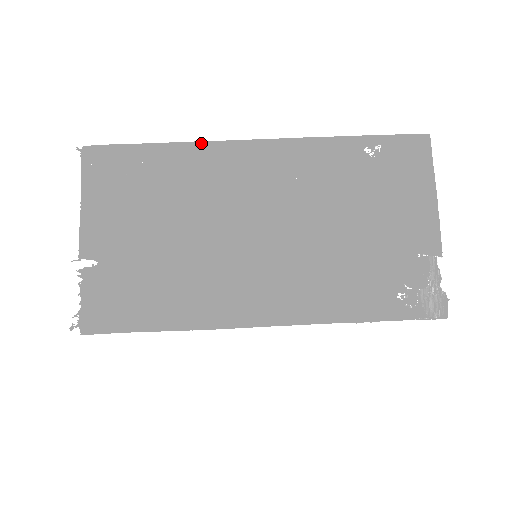
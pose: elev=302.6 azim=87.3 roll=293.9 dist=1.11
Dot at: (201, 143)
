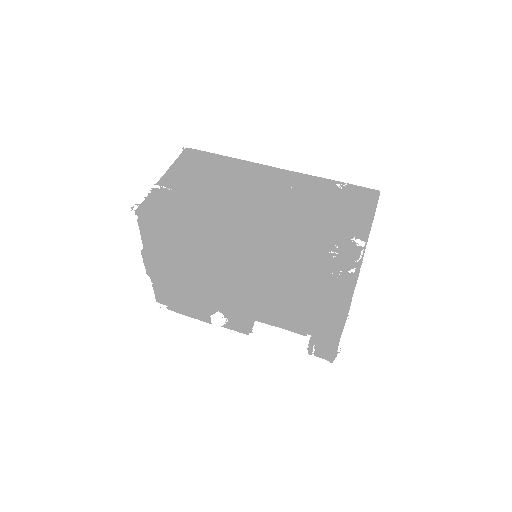
Dot at: (247, 161)
